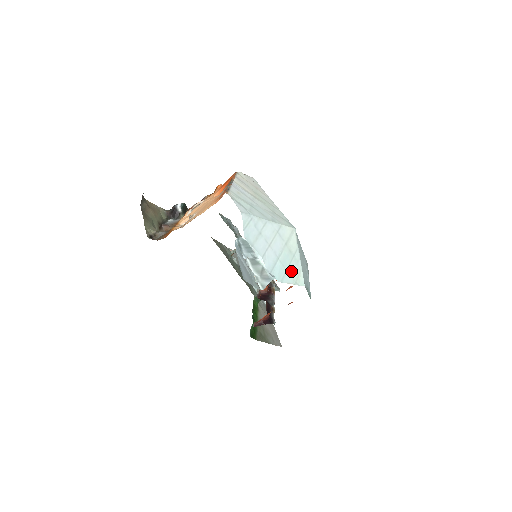
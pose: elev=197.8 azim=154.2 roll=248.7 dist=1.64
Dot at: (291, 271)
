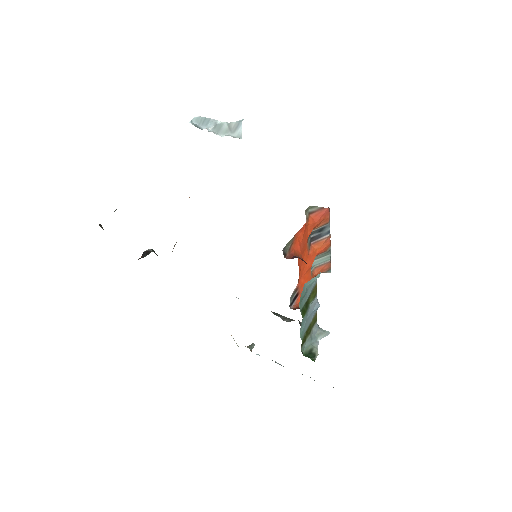
Dot at: occluded
